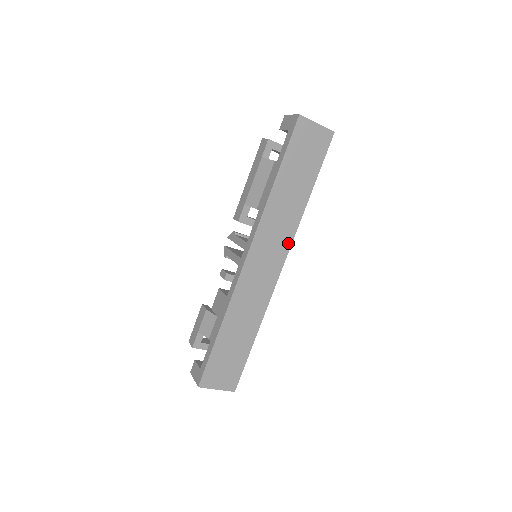
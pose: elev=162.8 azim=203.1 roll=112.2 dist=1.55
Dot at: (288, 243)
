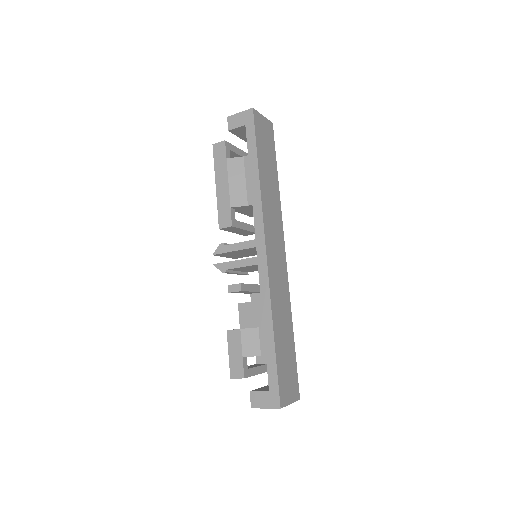
Dot at: (281, 230)
